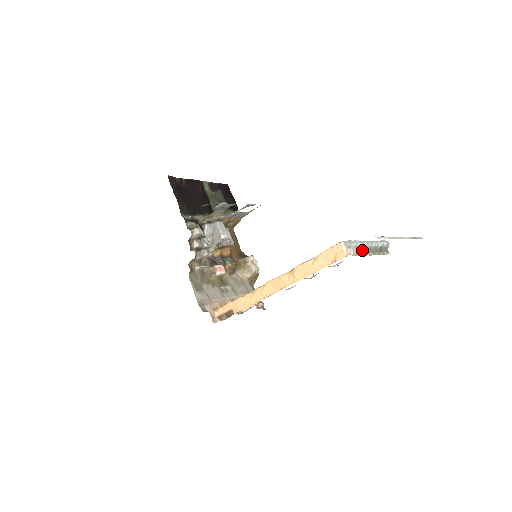
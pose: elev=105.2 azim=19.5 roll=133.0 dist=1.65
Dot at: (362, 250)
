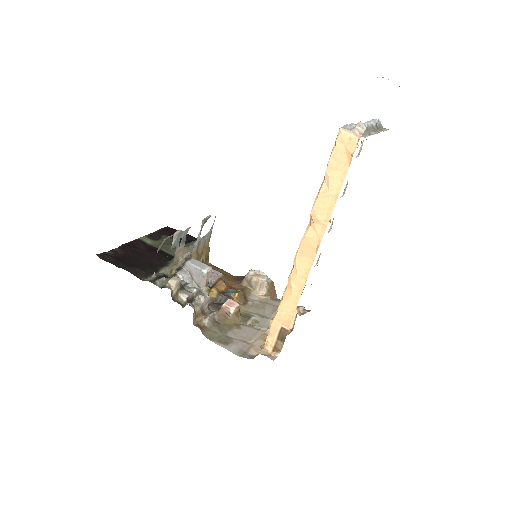
Dot at: (364, 133)
